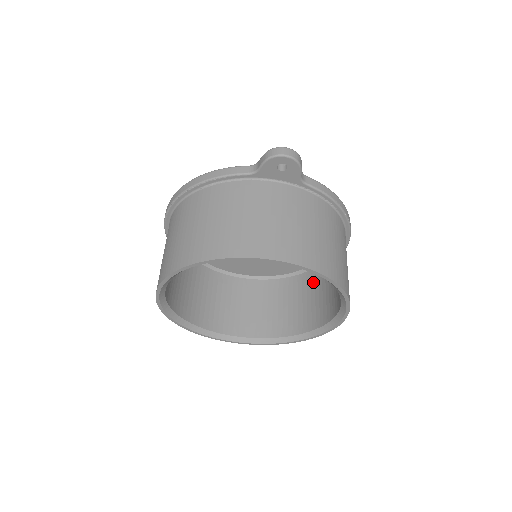
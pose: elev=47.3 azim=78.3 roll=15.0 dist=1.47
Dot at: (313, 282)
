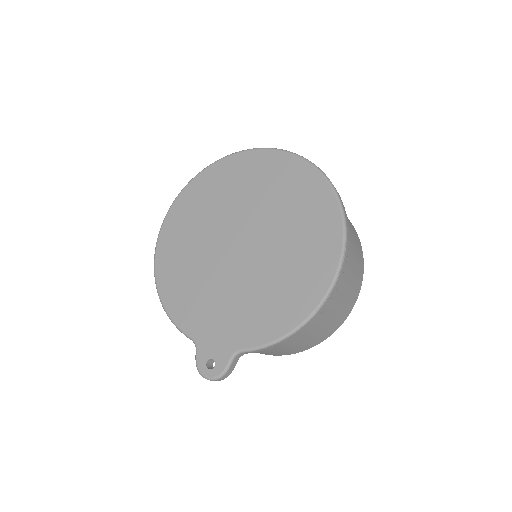
Dot at: occluded
